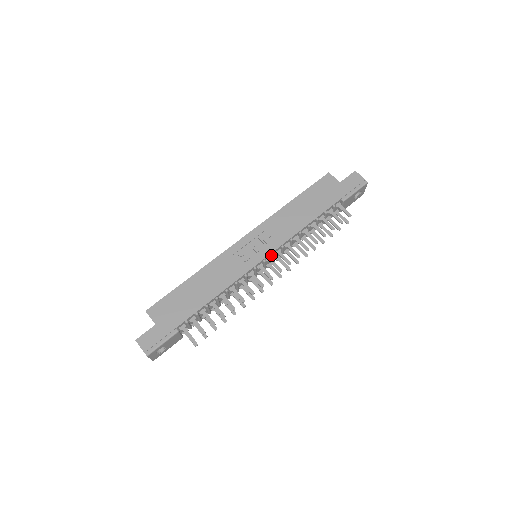
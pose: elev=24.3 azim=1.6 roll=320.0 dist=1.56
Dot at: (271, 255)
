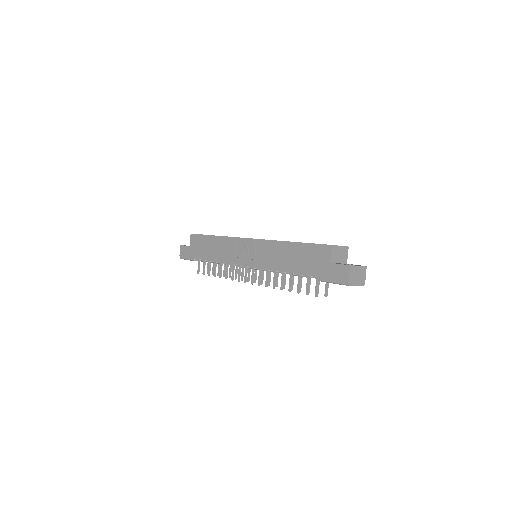
Dot at: occluded
